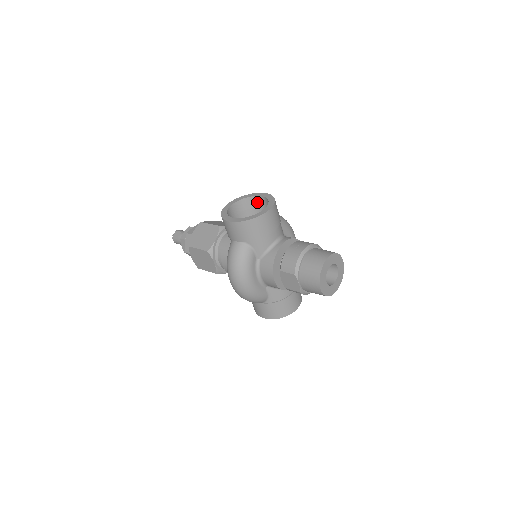
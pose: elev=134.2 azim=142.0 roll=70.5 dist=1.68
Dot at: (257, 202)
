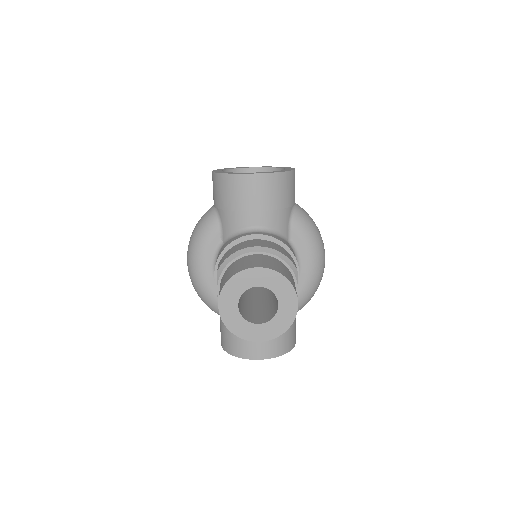
Dot at: occluded
